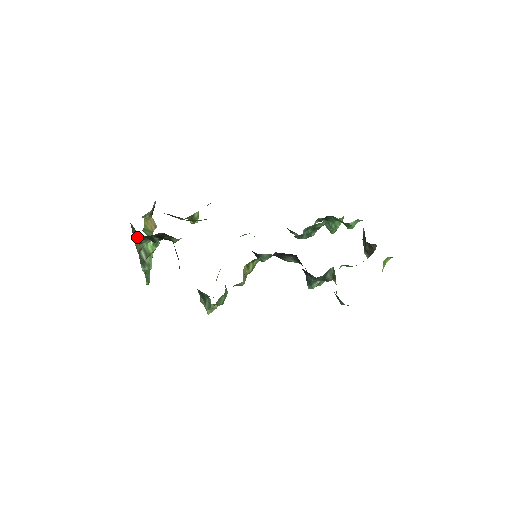
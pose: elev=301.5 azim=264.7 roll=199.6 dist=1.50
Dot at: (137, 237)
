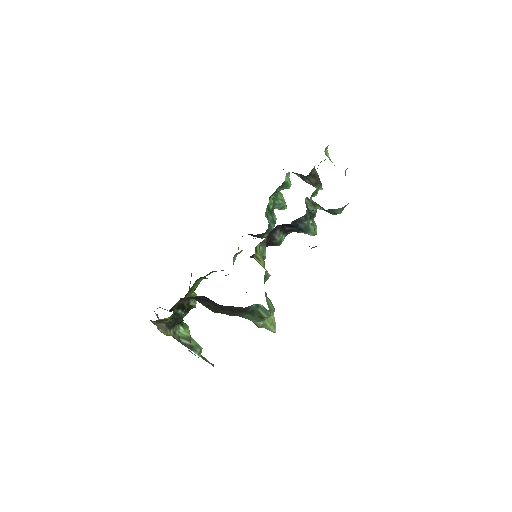
Dot at: (166, 328)
